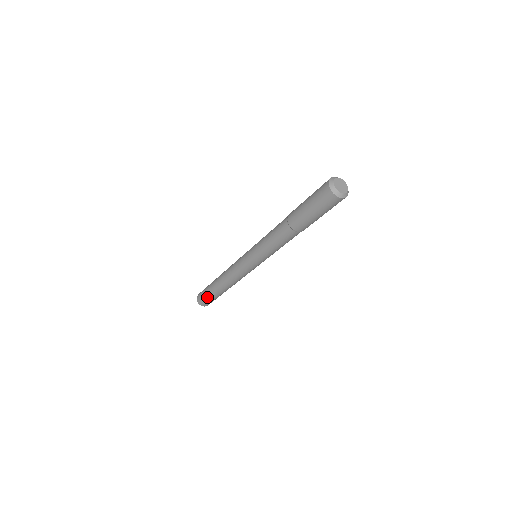
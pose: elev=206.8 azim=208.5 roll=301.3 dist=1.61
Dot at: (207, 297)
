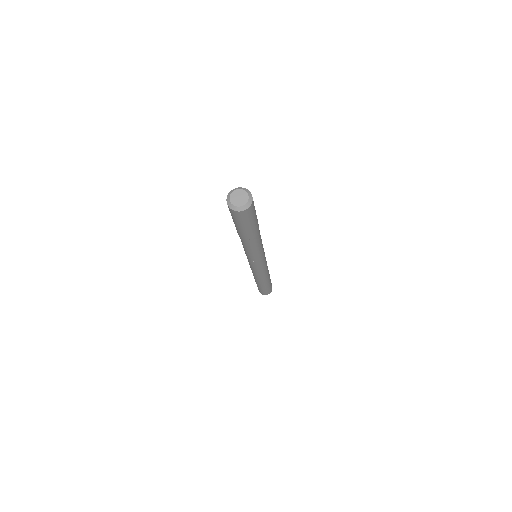
Dot at: (266, 290)
